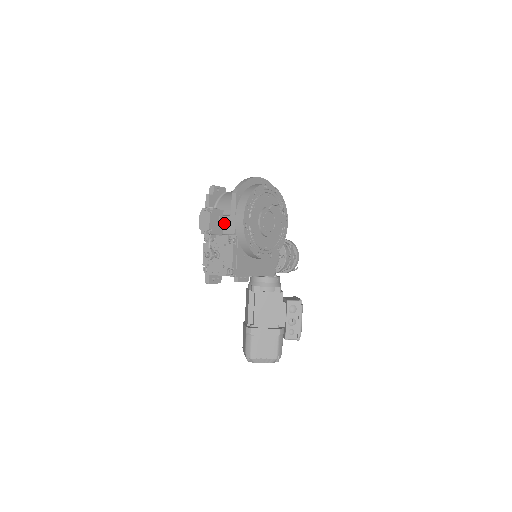
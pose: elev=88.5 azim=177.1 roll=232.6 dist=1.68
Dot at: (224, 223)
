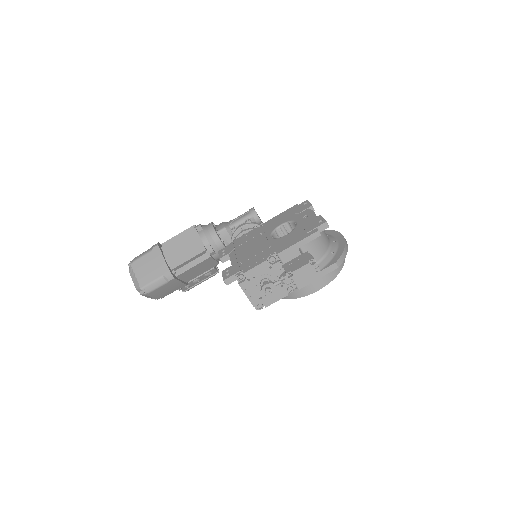
Dot at: occluded
